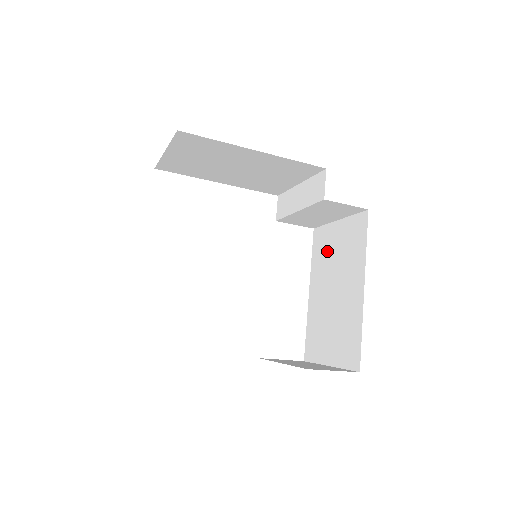
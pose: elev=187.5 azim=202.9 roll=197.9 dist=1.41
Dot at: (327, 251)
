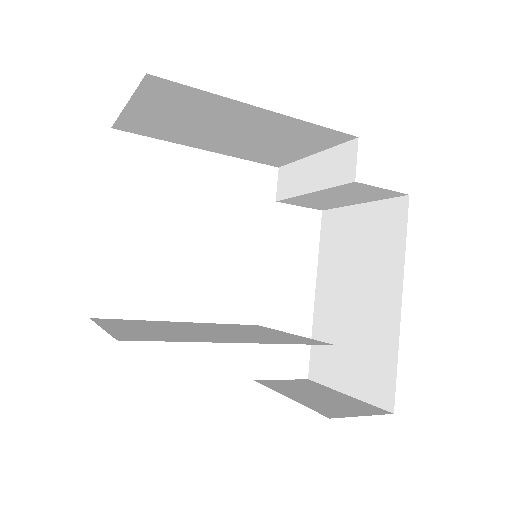
Dot at: (343, 243)
